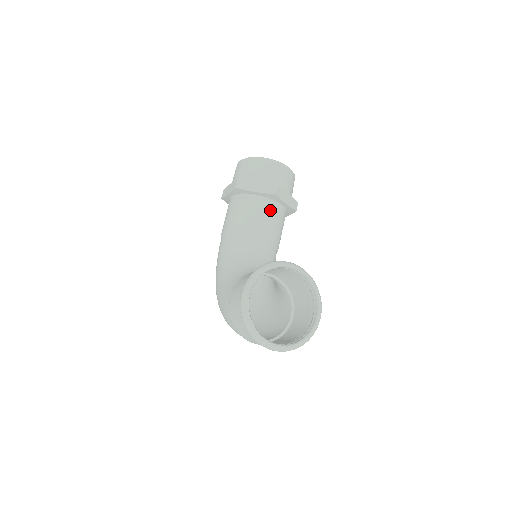
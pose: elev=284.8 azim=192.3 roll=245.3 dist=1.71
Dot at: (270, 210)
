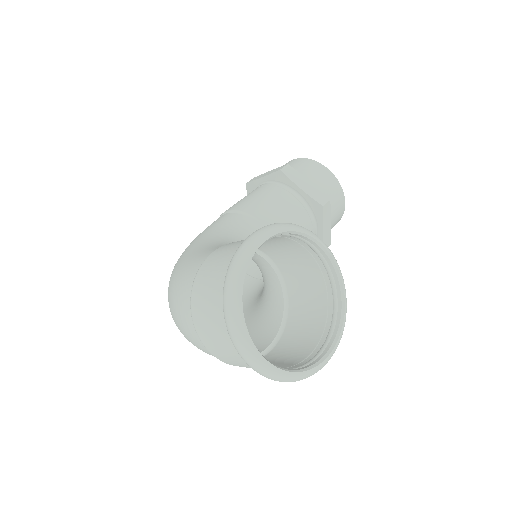
Dot at: (303, 221)
